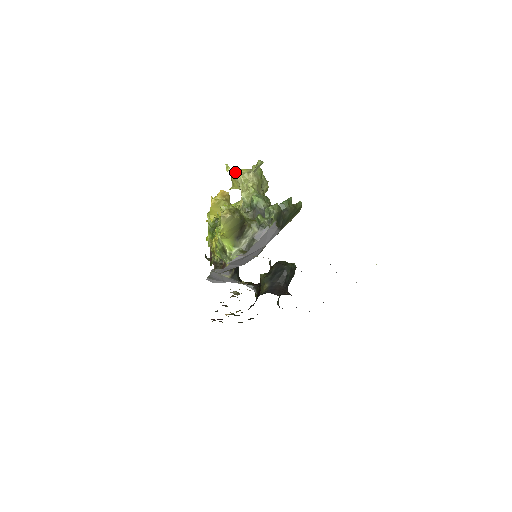
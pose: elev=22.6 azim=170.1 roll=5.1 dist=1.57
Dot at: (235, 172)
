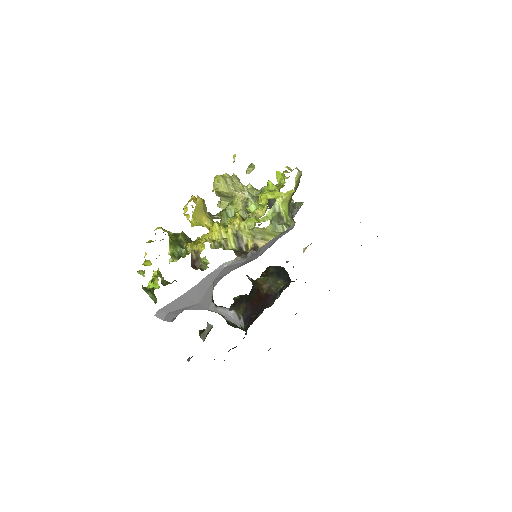
Dot at: occluded
